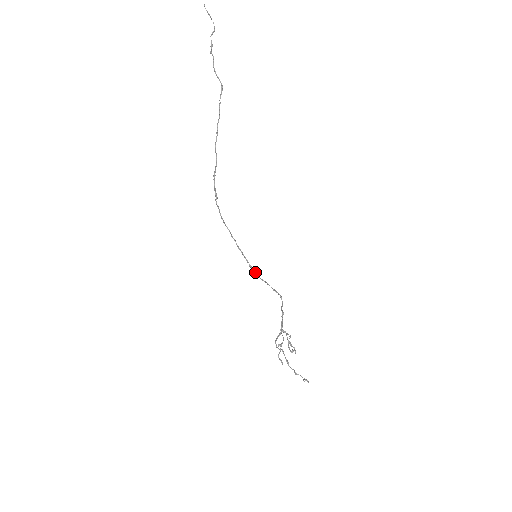
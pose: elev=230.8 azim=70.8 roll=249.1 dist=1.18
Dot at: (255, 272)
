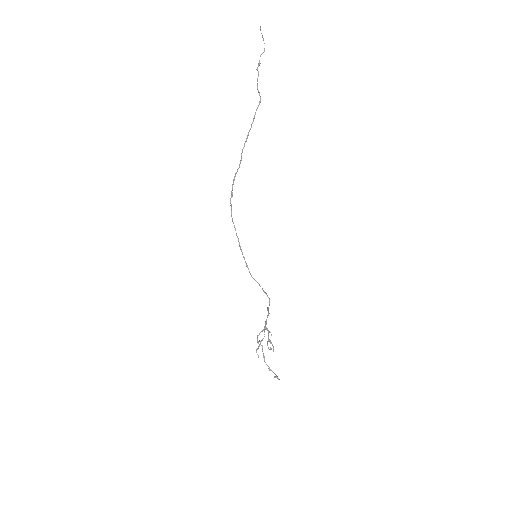
Dot at: occluded
